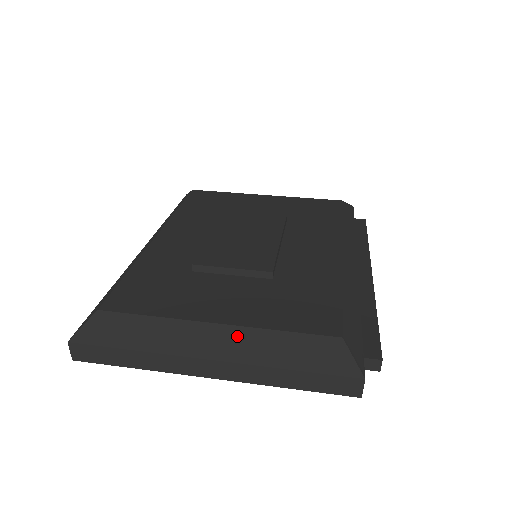
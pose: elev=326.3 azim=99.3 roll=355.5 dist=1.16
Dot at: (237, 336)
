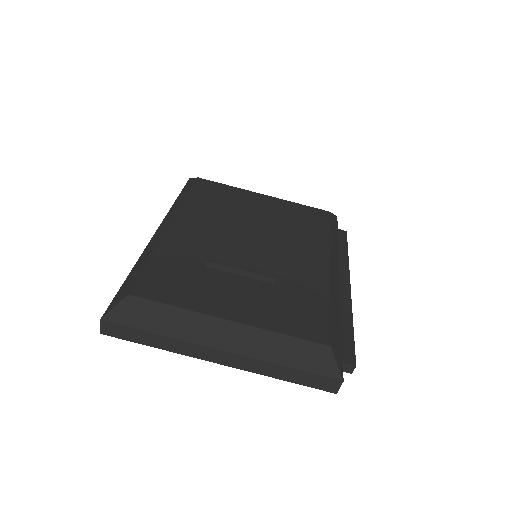
Dot at: (247, 334)
